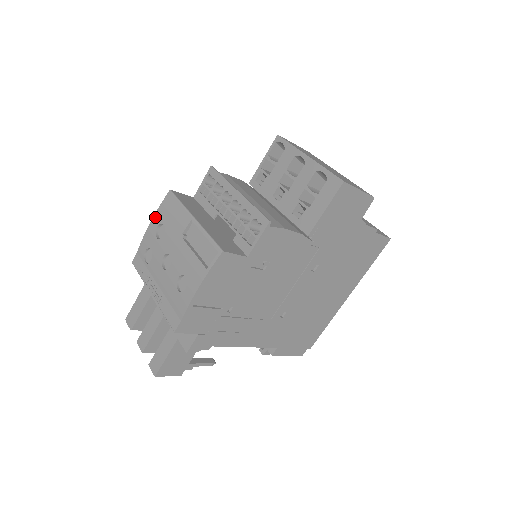
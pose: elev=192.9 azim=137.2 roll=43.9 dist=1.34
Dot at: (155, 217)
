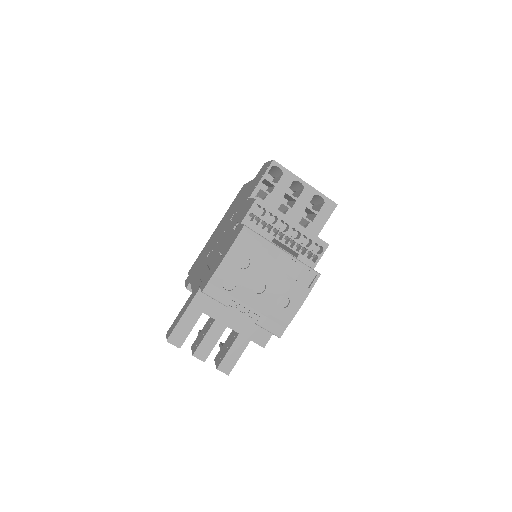
Dot at: (232, 250)
